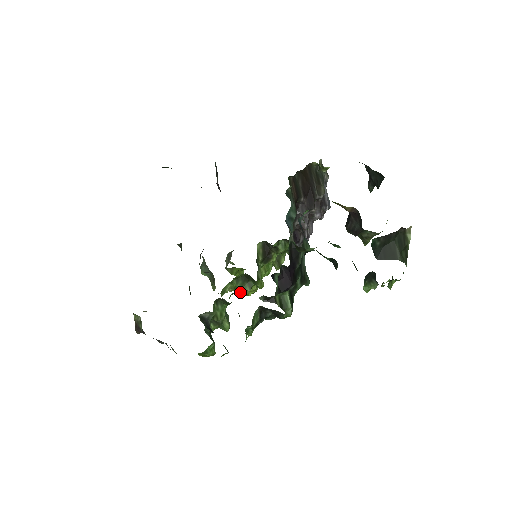
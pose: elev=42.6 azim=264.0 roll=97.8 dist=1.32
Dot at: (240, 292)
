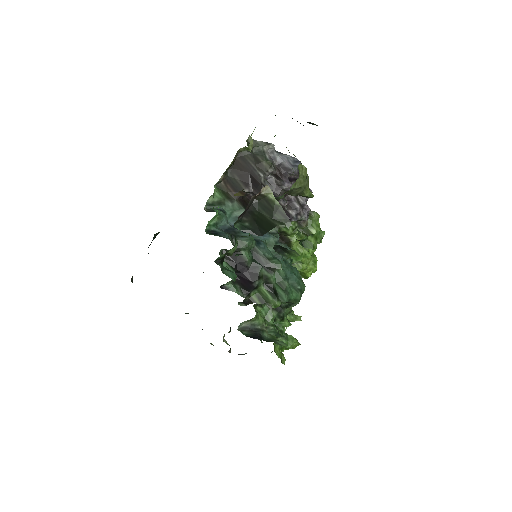
Dot at: (302, 277)
